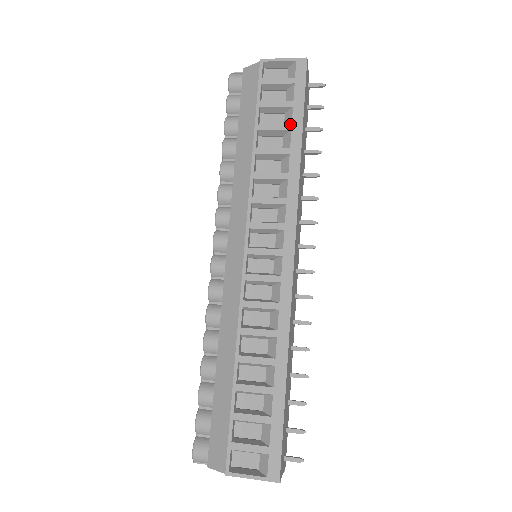
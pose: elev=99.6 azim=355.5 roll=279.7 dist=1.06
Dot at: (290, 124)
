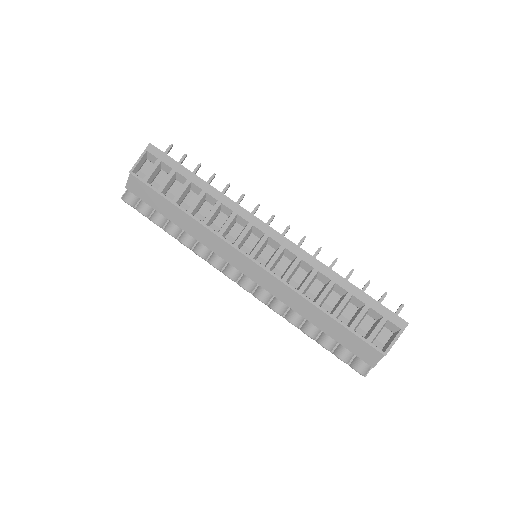
Dot at: (186, 180)
